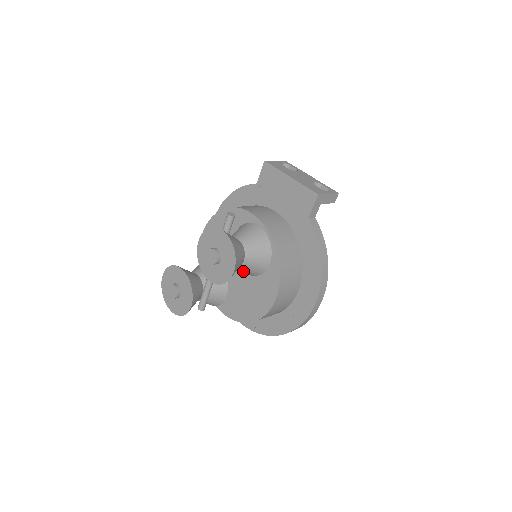
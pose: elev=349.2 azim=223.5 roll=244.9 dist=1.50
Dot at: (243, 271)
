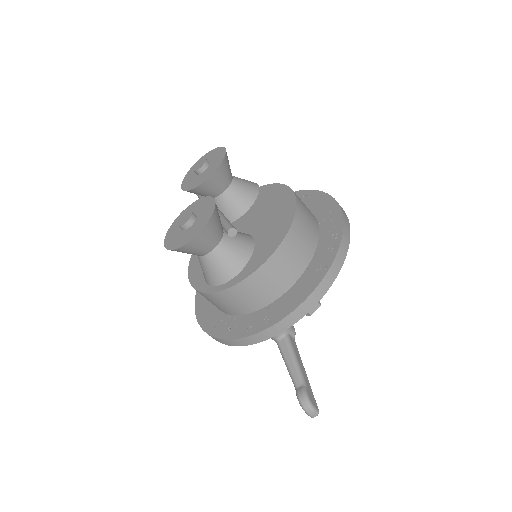
Dot at: (241, 194)
